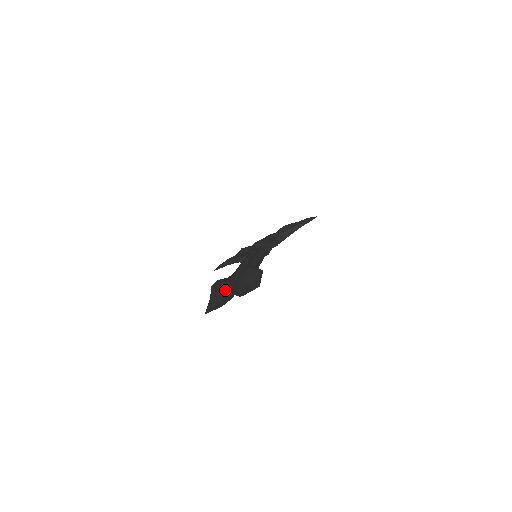
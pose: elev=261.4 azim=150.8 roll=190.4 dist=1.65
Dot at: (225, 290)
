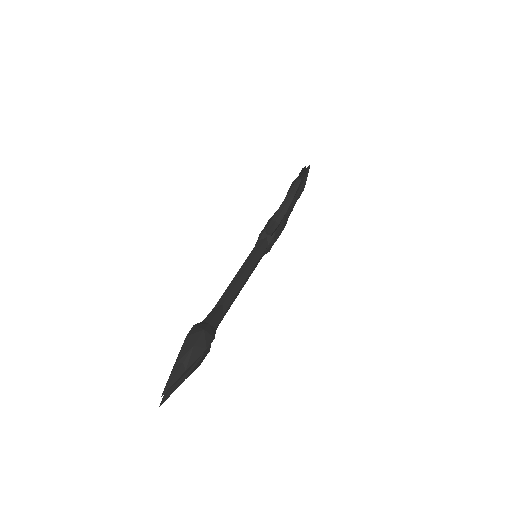
Dot at: occluded
